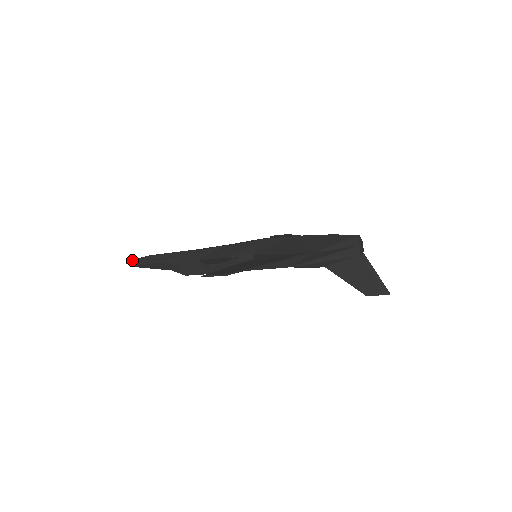
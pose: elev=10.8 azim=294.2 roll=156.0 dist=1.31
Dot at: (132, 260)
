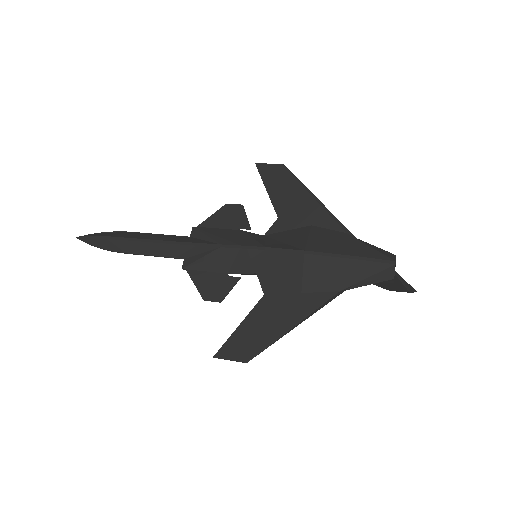
Dot at: (83, 238)
